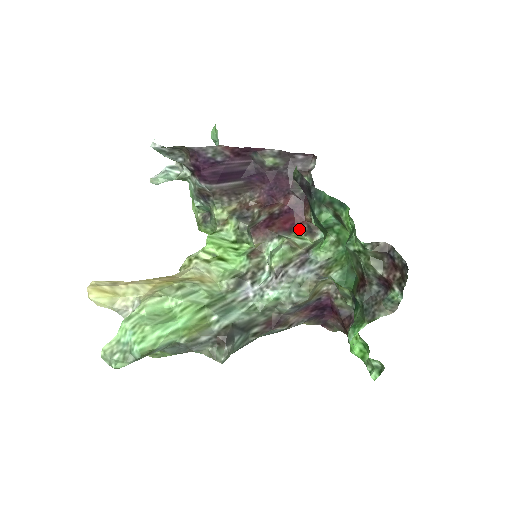
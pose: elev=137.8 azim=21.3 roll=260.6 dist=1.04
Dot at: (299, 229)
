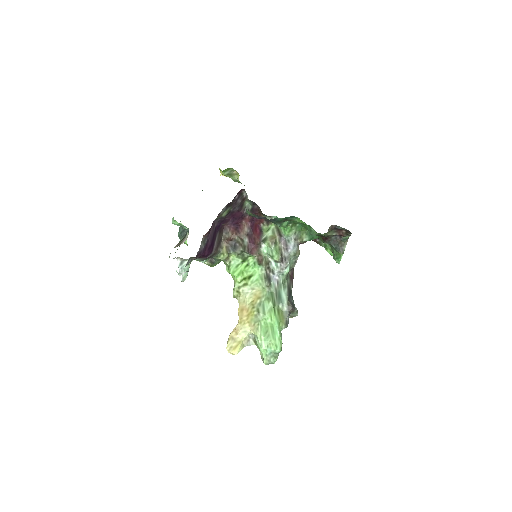
Dot at: (263, 226)
